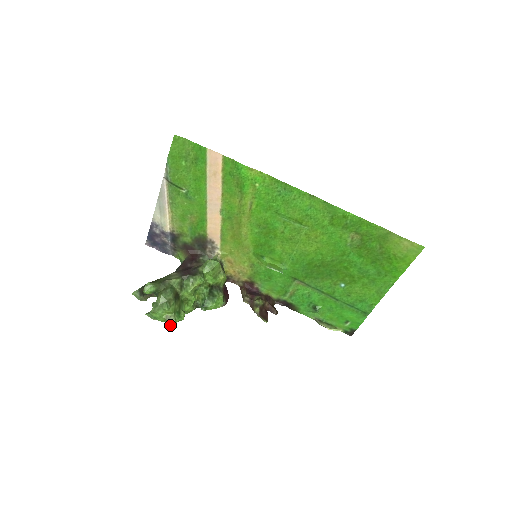
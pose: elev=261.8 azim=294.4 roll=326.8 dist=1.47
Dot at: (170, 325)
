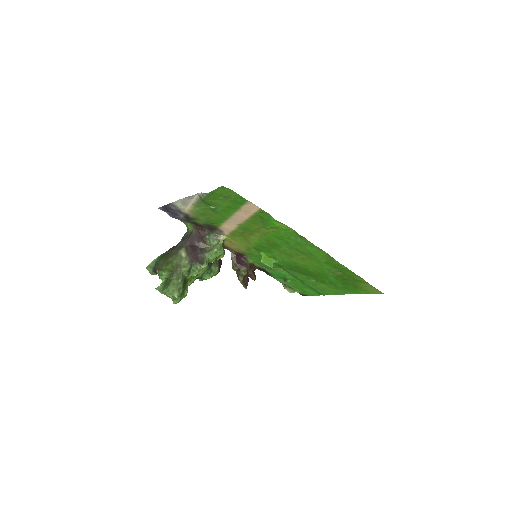
Dot at: (175, 303)
